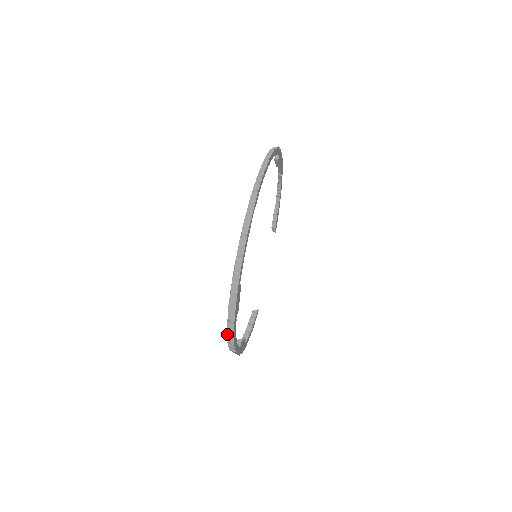
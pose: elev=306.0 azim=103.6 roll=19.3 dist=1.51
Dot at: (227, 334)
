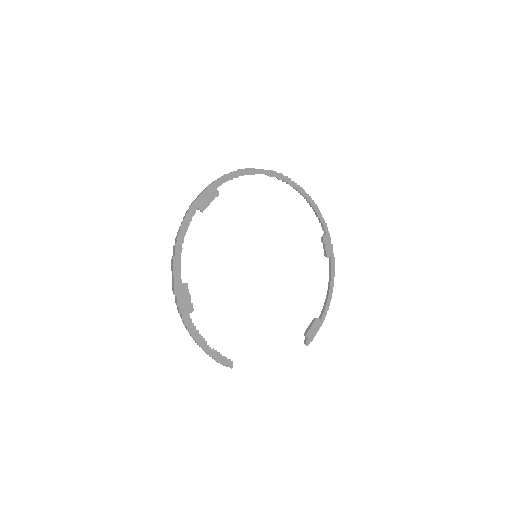
Dot at: occluded
